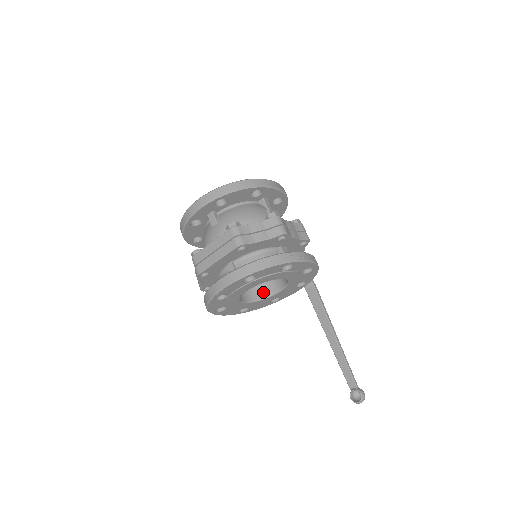
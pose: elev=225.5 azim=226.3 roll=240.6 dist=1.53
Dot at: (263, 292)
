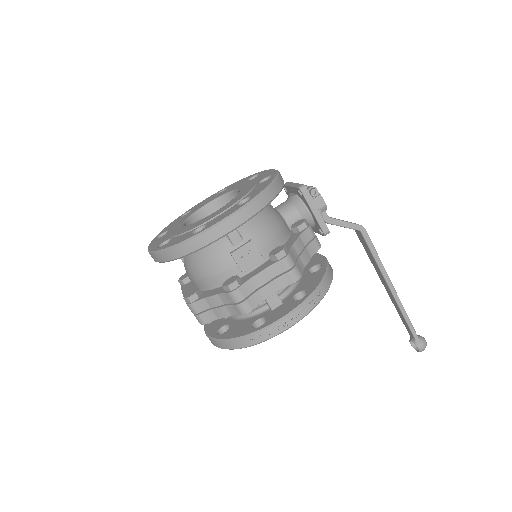
Dot at: occluded
